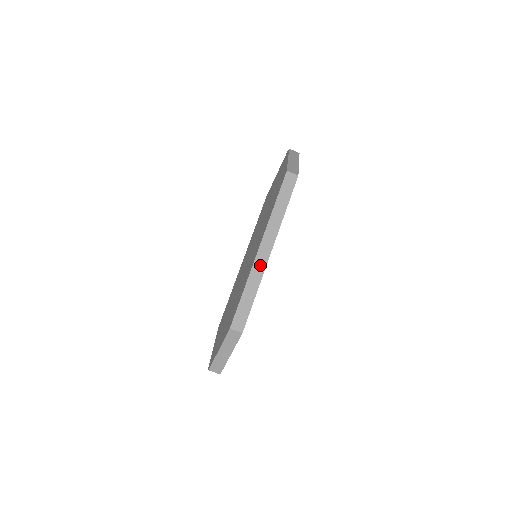
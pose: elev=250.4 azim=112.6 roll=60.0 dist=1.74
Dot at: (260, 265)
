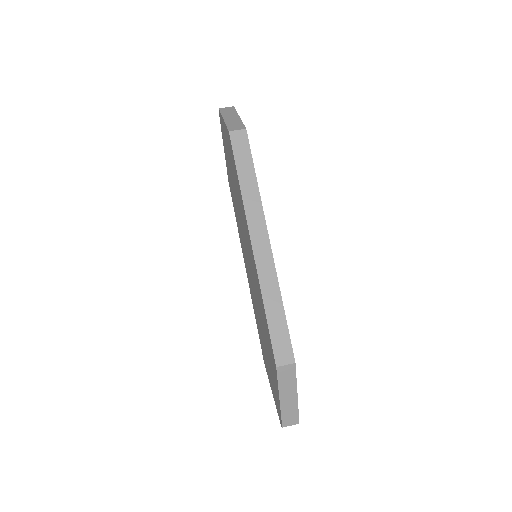
Dot at: (266, 265)
